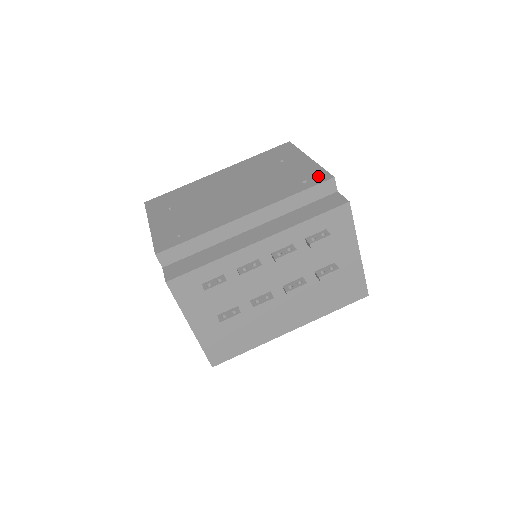
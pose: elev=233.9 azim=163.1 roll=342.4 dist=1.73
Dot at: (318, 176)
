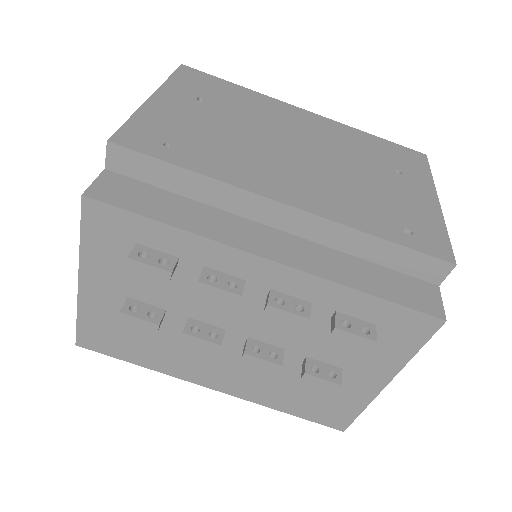
Dot at: (433, 240)
